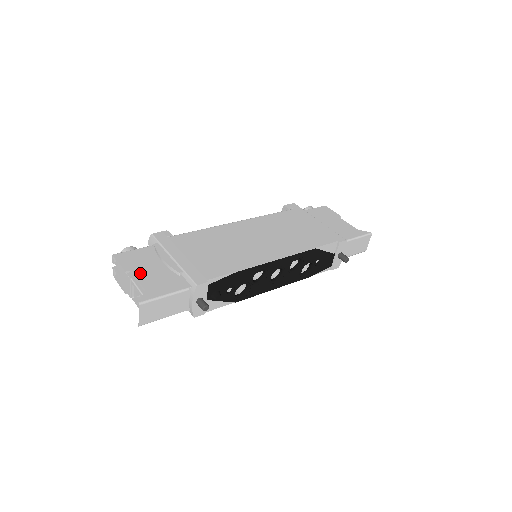
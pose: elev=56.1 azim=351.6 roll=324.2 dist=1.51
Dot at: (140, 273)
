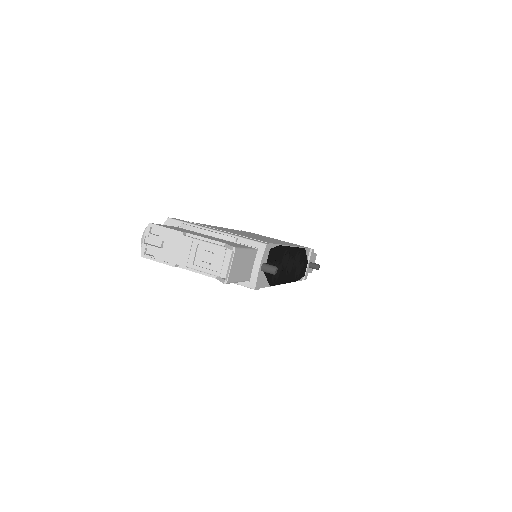
Dot at: (199, 235)
